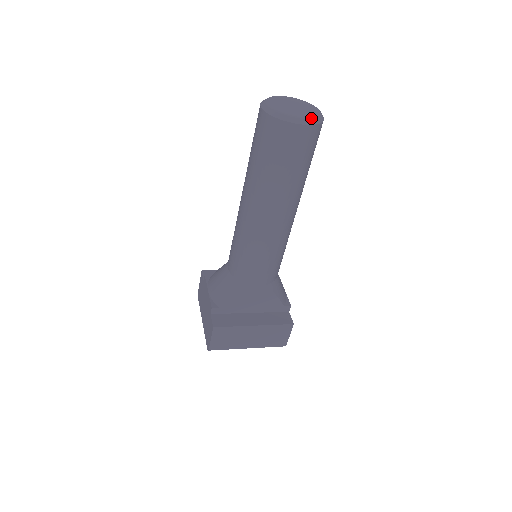
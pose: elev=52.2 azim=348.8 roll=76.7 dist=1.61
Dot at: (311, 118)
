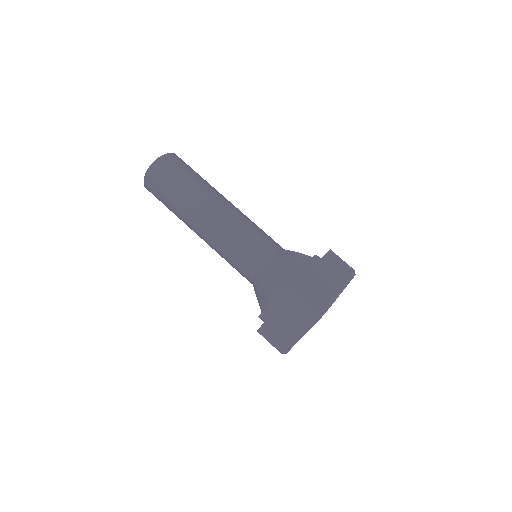
Dot at: occluded
